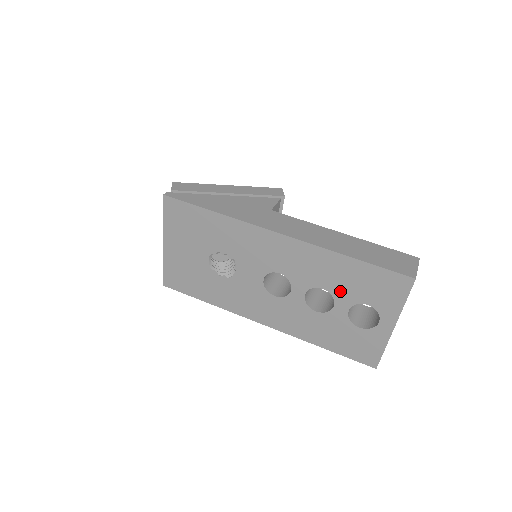
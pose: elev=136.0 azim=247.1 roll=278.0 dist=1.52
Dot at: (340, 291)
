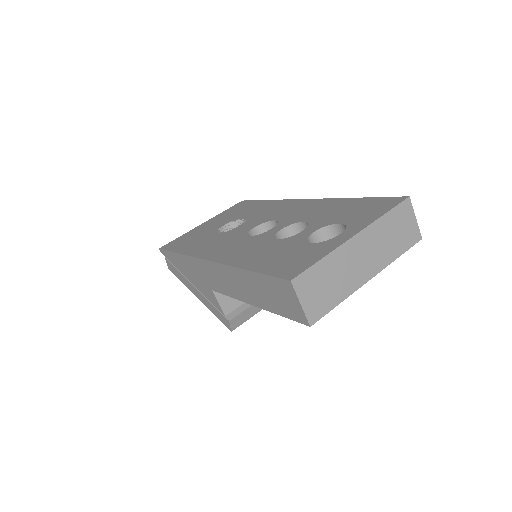
Dot at: (320, 220)
